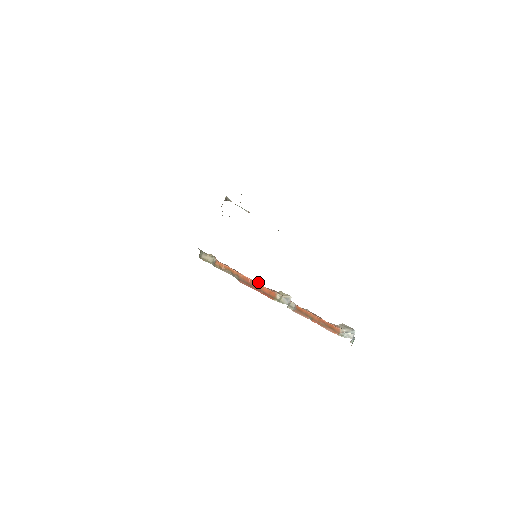
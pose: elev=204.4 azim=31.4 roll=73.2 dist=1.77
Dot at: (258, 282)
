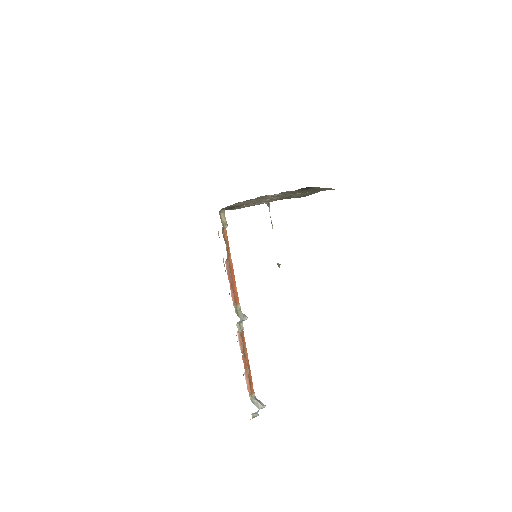
Dot at: occluded
